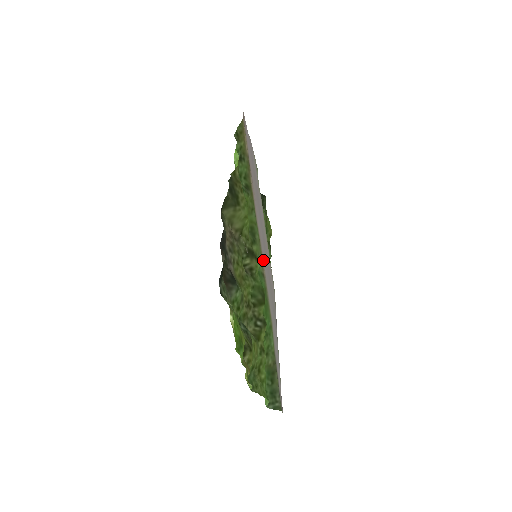
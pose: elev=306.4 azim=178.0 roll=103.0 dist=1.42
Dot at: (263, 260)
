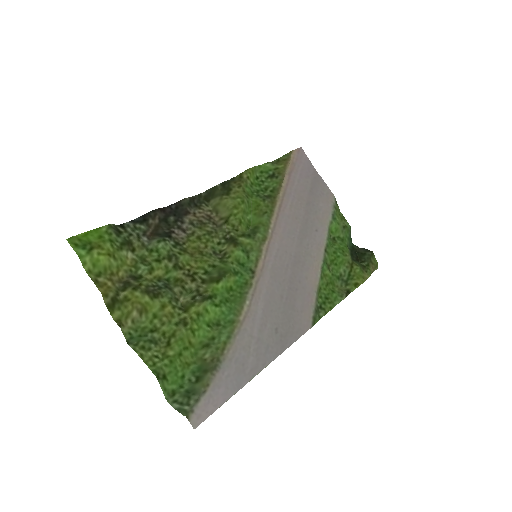
Dot at: (266, 263)
